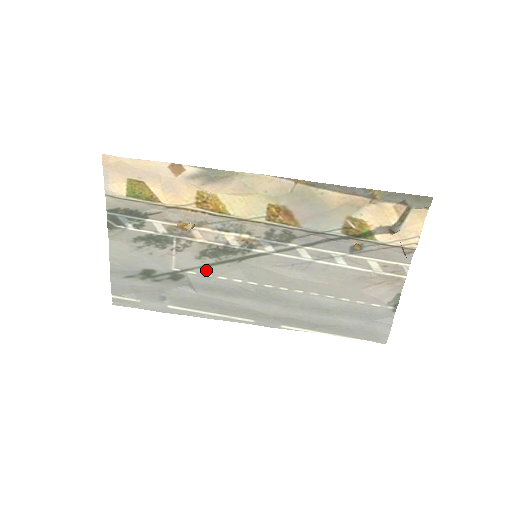
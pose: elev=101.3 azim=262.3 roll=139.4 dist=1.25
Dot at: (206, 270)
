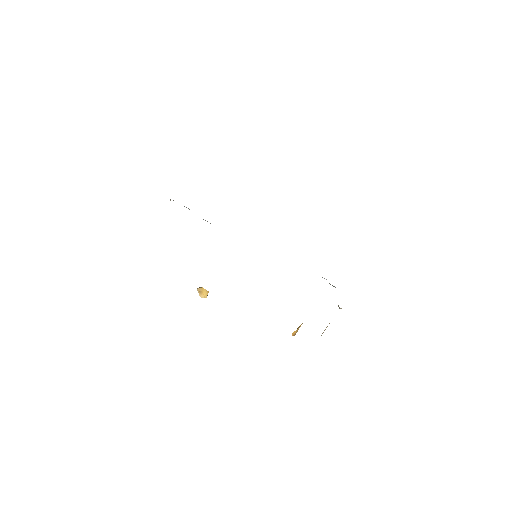
Dot at: occluded
